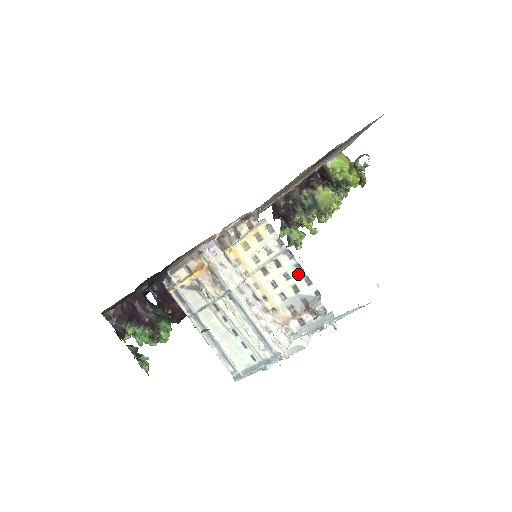
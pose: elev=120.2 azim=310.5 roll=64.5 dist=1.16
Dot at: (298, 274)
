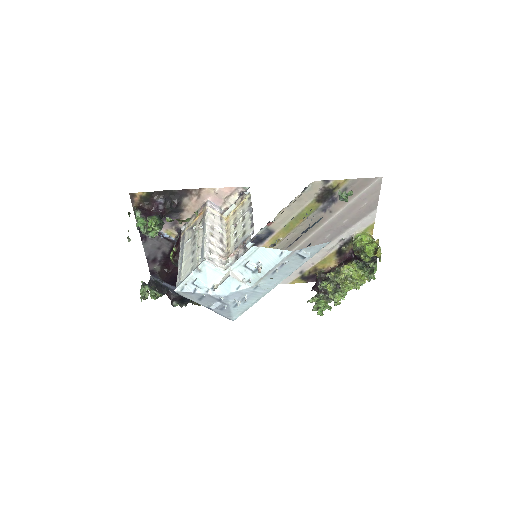
Dot at: (250, 222)
